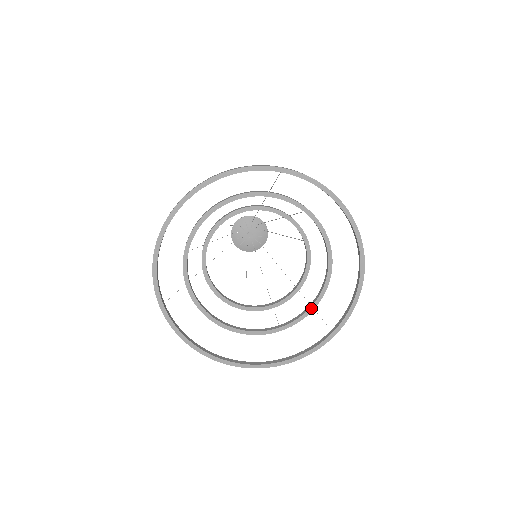
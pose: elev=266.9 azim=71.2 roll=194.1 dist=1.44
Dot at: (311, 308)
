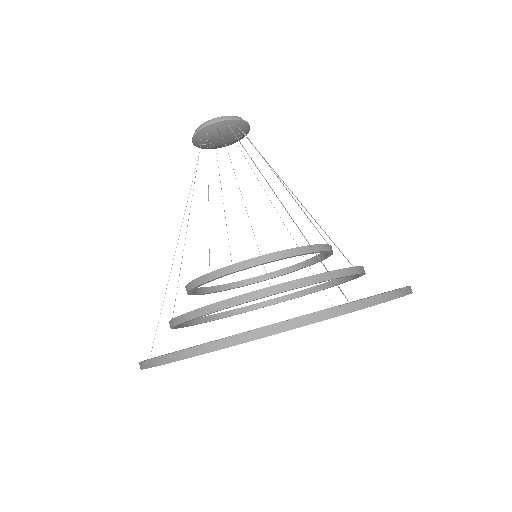
Dot at: occluded
